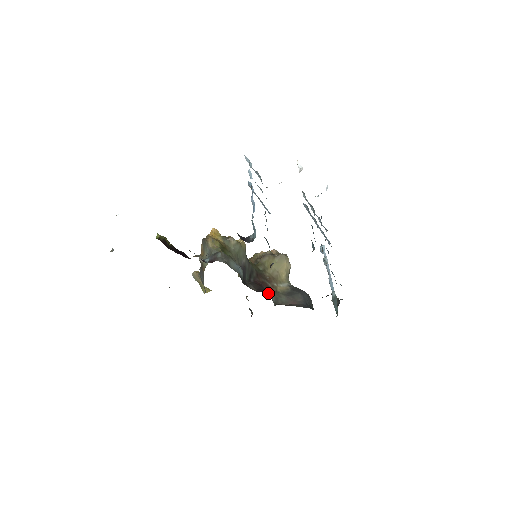
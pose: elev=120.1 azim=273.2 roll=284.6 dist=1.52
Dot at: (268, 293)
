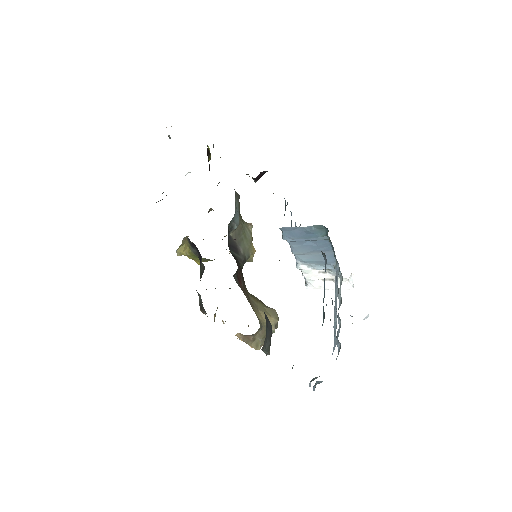
Dot at: (237, 272)
